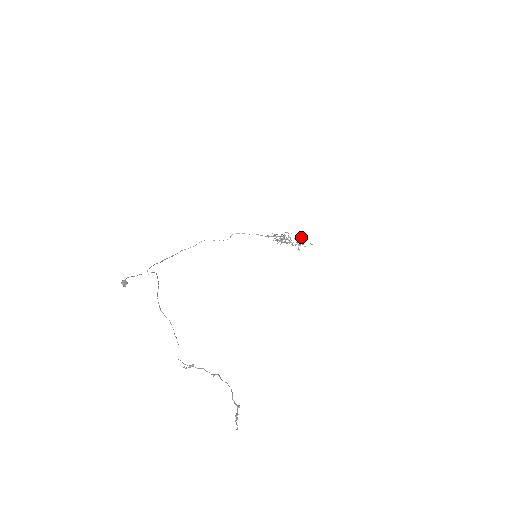
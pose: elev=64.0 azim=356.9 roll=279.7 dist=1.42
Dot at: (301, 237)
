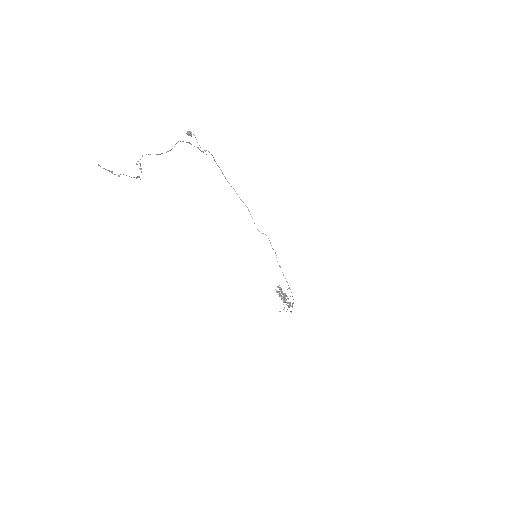
Dot at: occluded
